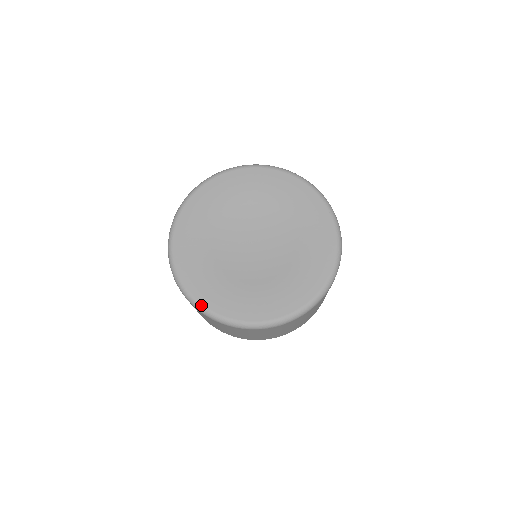
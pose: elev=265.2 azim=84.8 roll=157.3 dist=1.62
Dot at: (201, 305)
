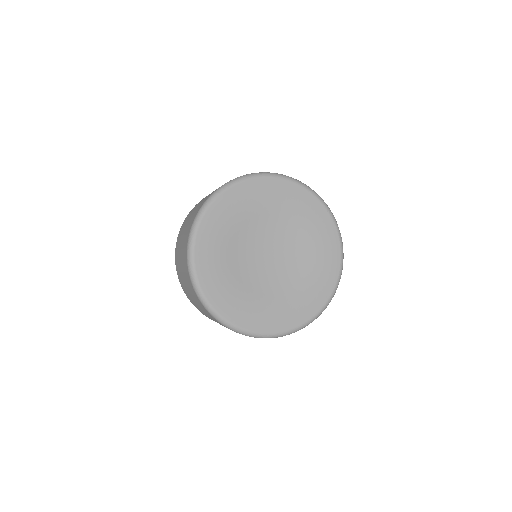
Dot at: (200, 289)
